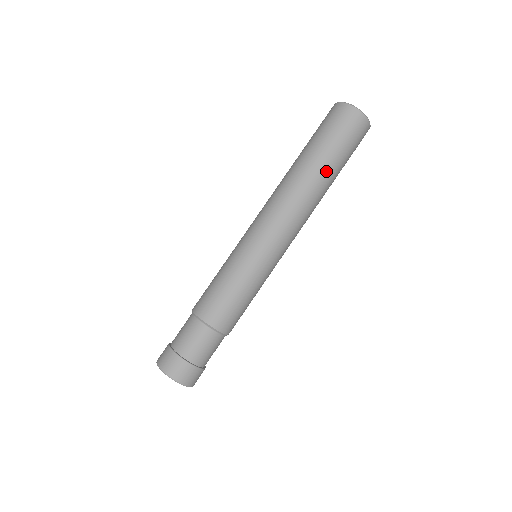
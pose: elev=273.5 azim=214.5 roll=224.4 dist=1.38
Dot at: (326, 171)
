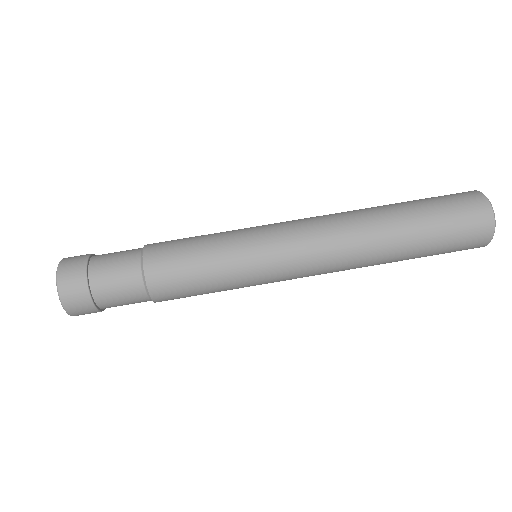
Dot at: (404, 240)
